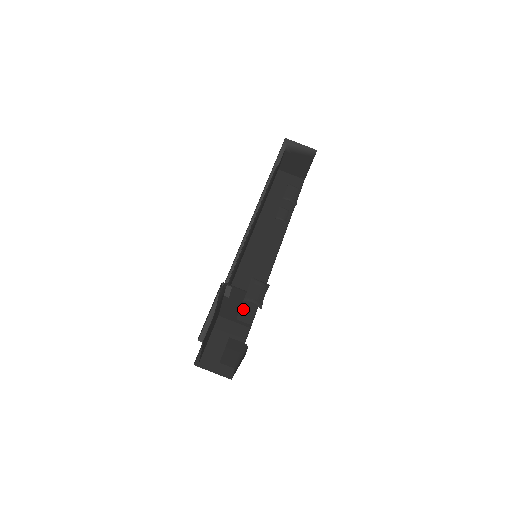
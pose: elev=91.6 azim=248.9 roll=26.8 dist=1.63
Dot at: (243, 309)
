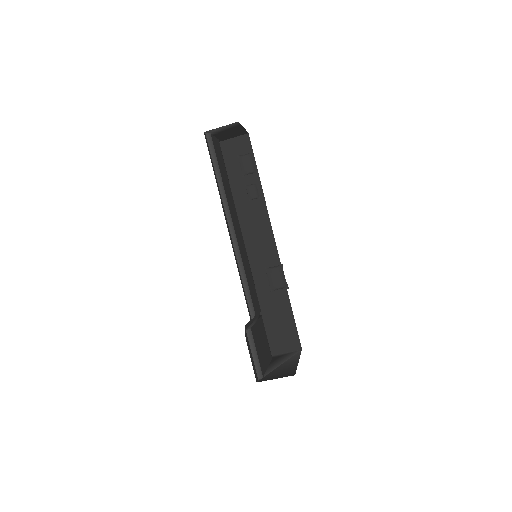
Dot at: (276, 293)
